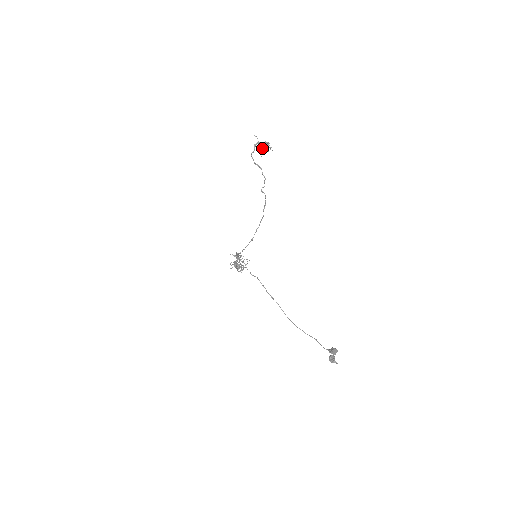
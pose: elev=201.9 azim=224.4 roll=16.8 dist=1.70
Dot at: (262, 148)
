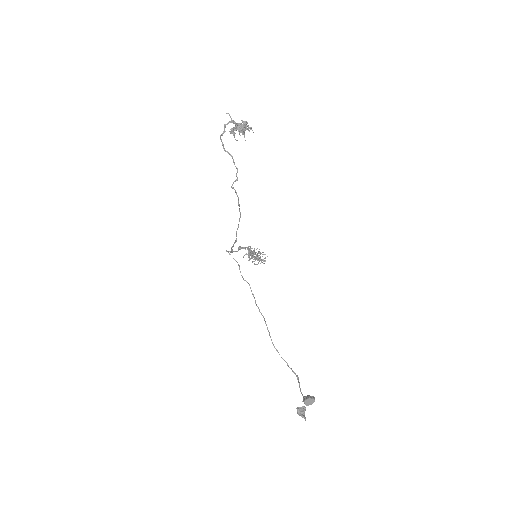
Dot at: (232, 130)
